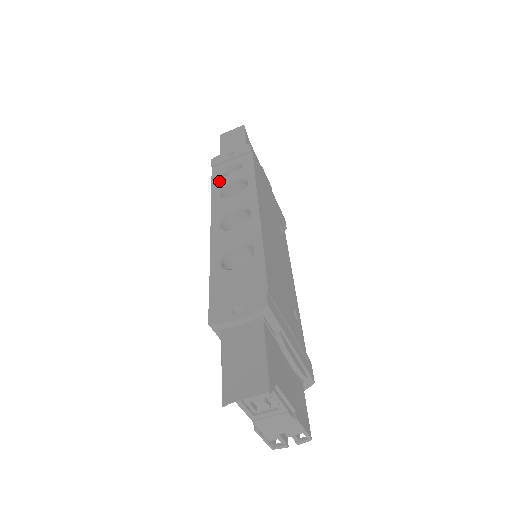
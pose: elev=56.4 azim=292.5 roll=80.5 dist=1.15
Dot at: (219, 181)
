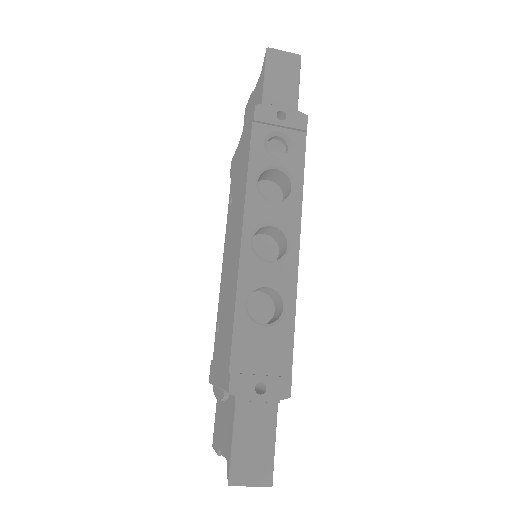
Dot at: (260, 158)
